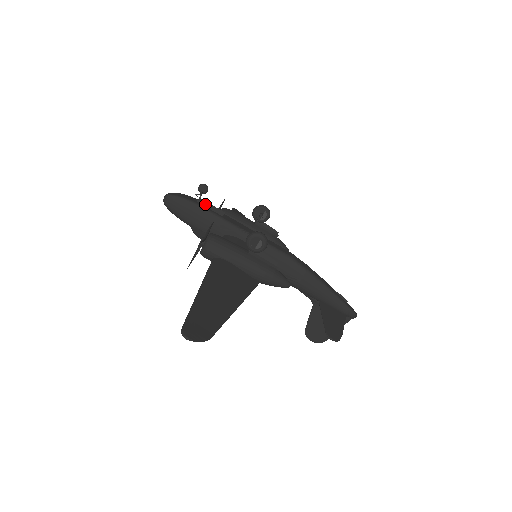
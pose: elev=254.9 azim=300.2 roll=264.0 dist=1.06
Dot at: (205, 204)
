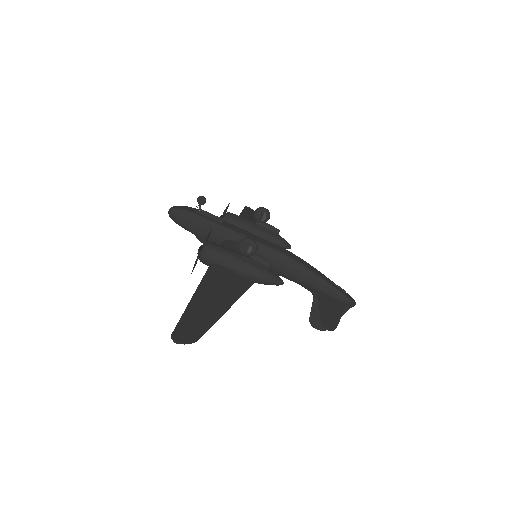
Dot at: (204, 214)
